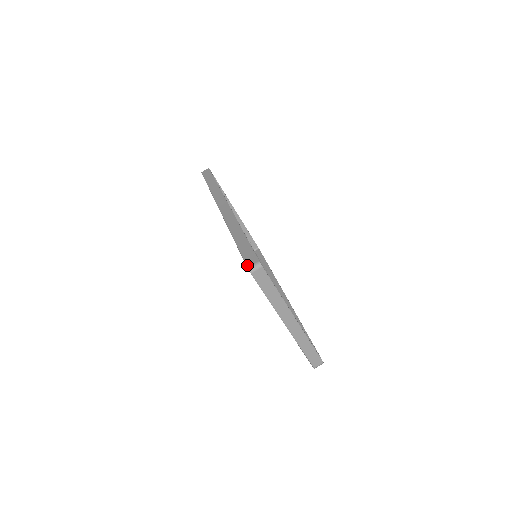
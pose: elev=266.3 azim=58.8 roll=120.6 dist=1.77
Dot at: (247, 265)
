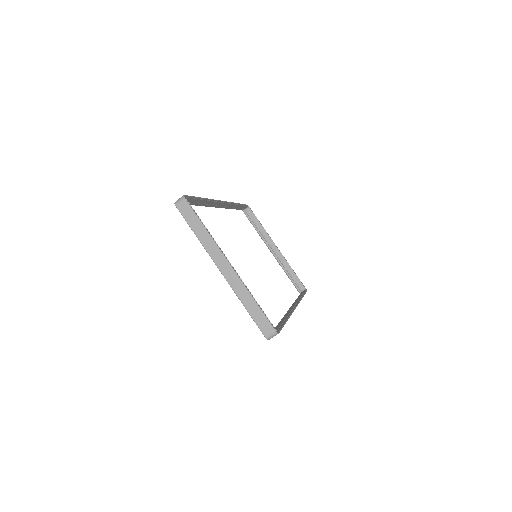
Dot at: occluded
